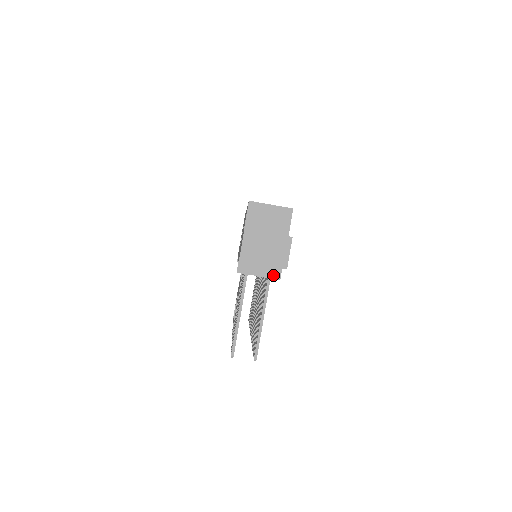
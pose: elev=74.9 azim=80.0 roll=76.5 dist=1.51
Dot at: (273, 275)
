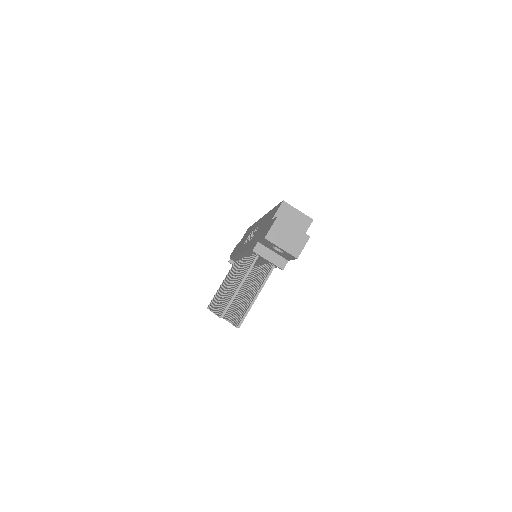
Dot at: (279, 264)
